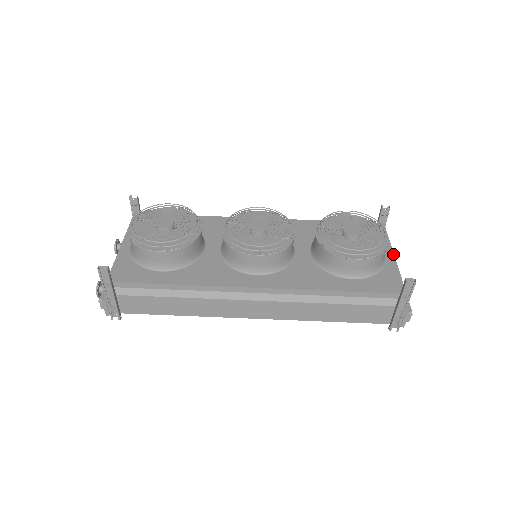
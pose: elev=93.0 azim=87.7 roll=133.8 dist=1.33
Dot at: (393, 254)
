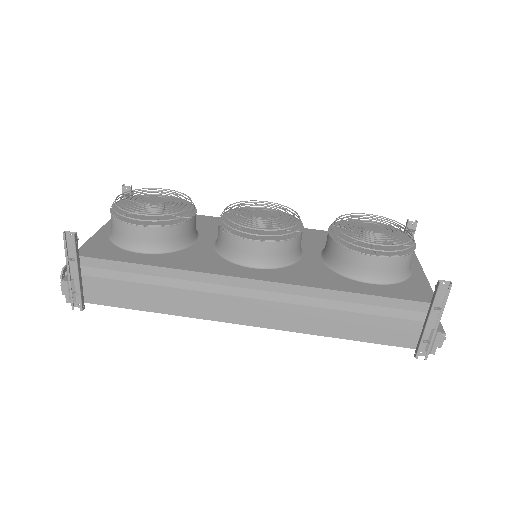
Dot at: (421, 267)
